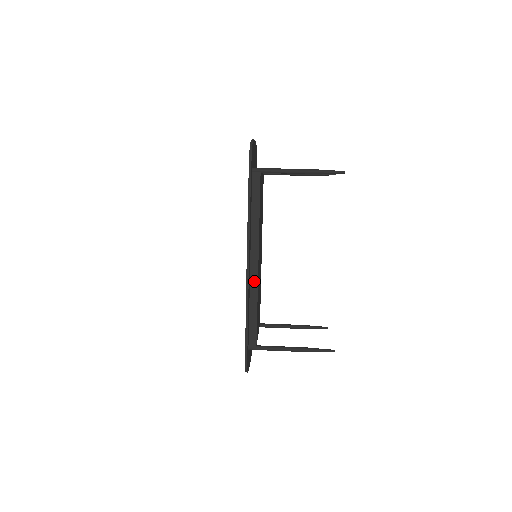
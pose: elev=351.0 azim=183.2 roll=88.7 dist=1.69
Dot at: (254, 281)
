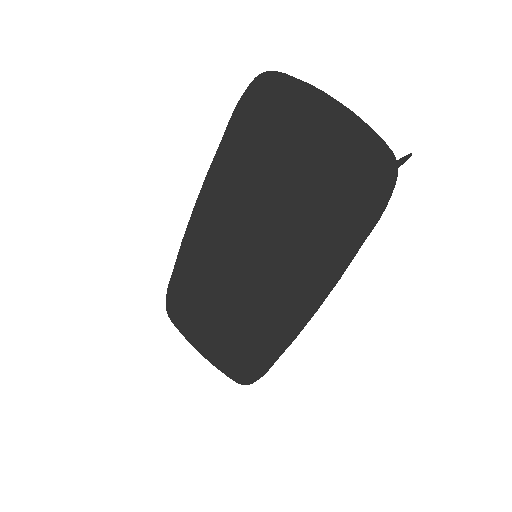
Dot at: occluded
